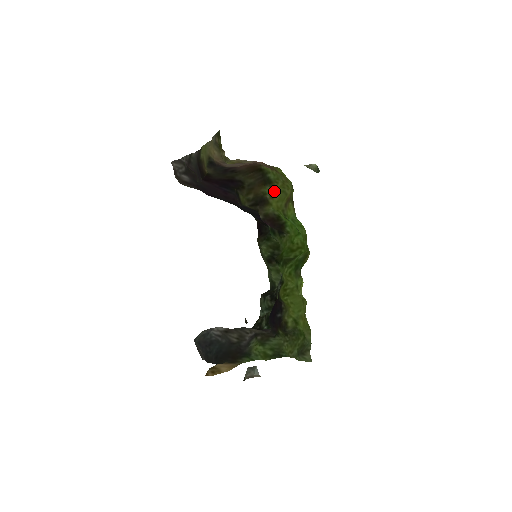
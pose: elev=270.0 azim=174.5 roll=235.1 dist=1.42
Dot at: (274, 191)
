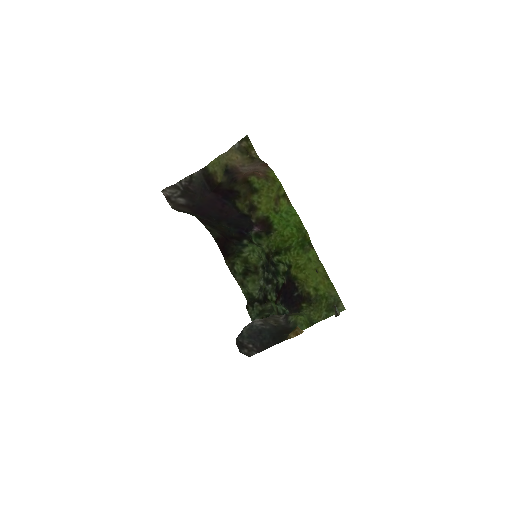
Dot at: (261, 197)
